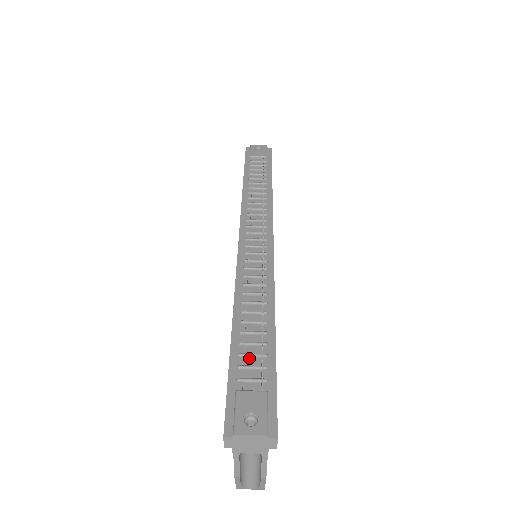
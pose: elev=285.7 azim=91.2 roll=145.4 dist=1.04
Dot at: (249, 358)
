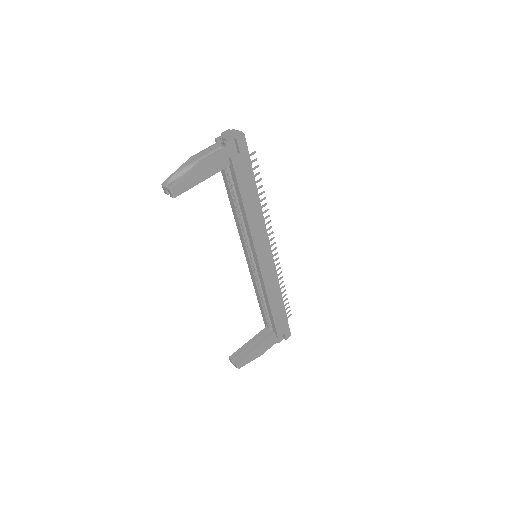
Dot at: occluded
